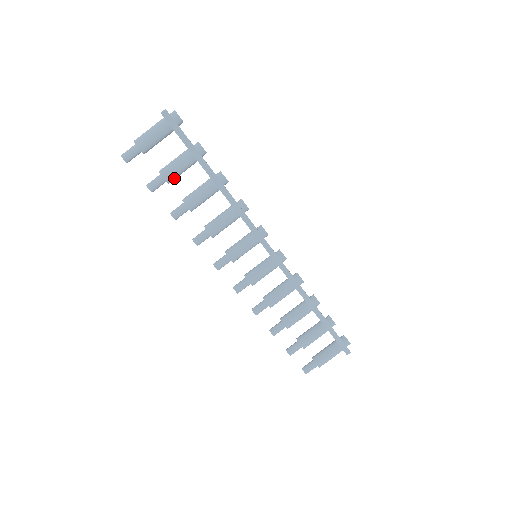
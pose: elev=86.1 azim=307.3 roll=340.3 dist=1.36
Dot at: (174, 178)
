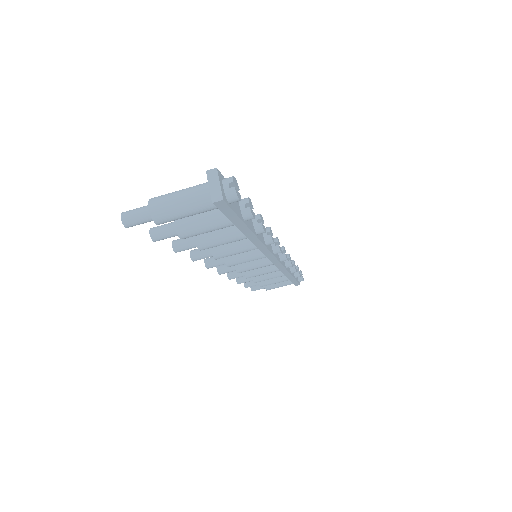
Dot at: occluded
